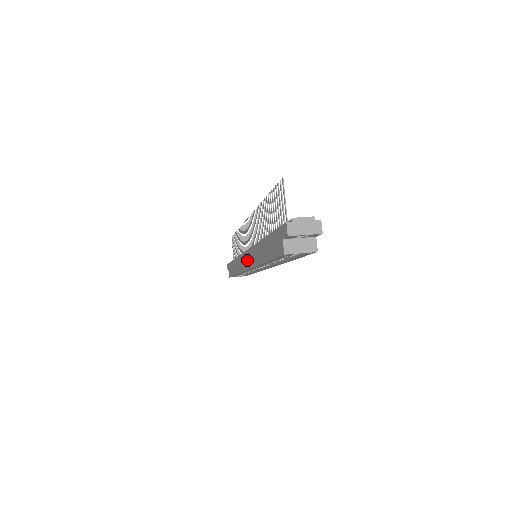
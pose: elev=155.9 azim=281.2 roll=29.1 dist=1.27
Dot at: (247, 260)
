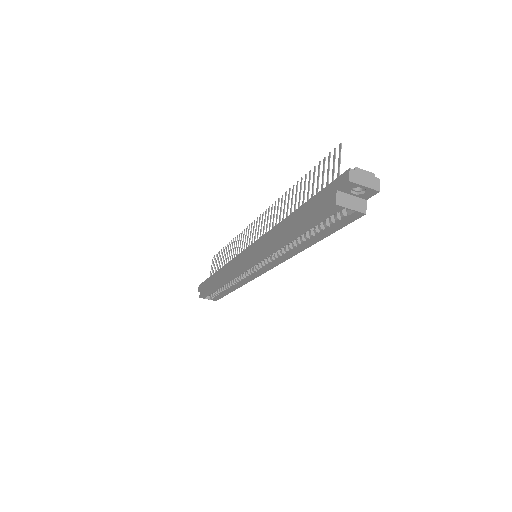
Dot at: (248, 255)
